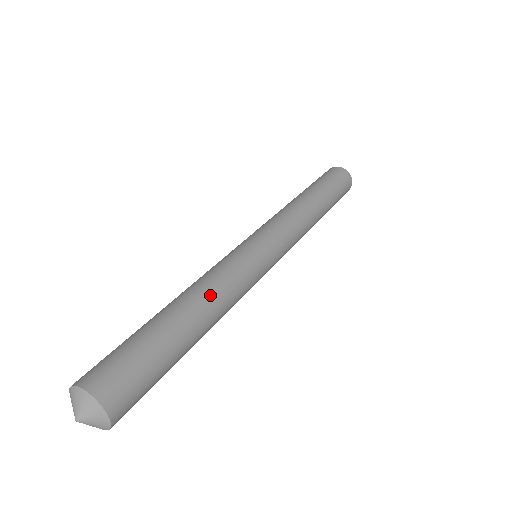
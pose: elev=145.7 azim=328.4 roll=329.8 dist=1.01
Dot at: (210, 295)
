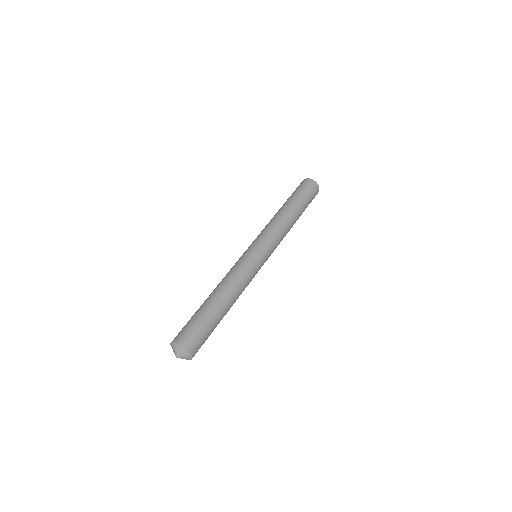
Dot at: (231, 288)
